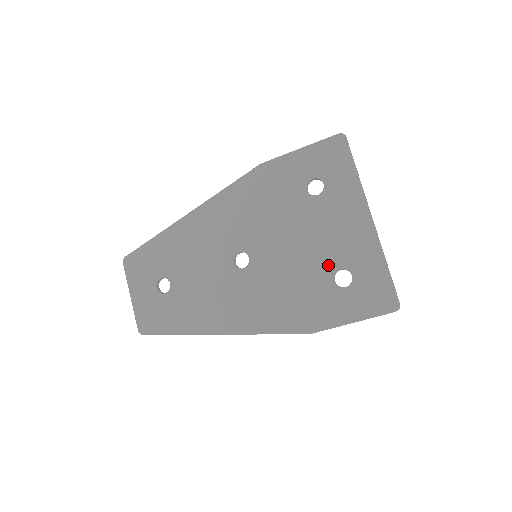
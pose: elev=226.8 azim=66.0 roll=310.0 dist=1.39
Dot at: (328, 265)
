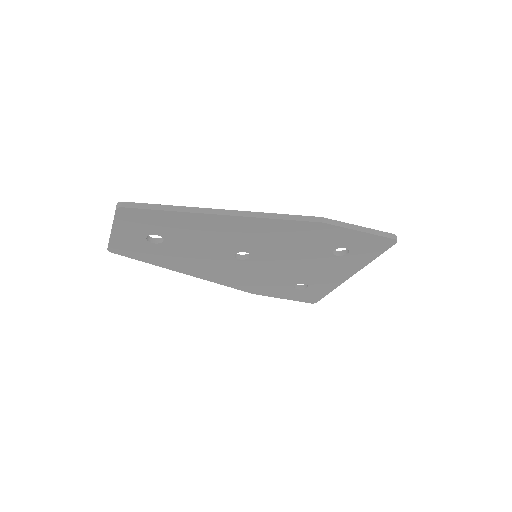
Dot at: (300, 280)
